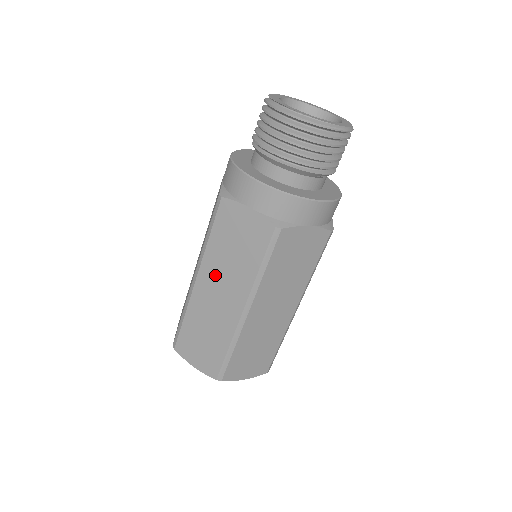
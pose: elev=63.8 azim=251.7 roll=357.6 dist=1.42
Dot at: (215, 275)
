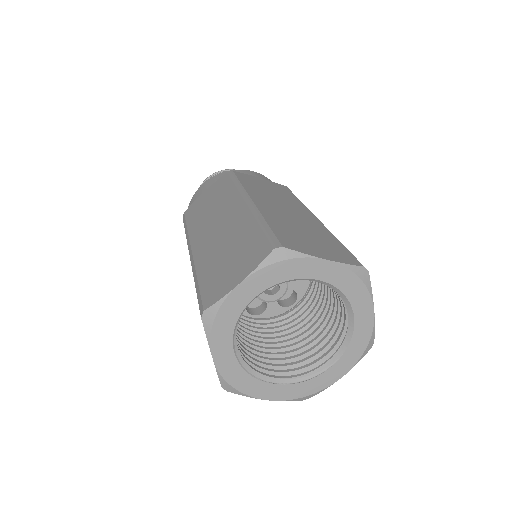
Dot at: (206, 227)
